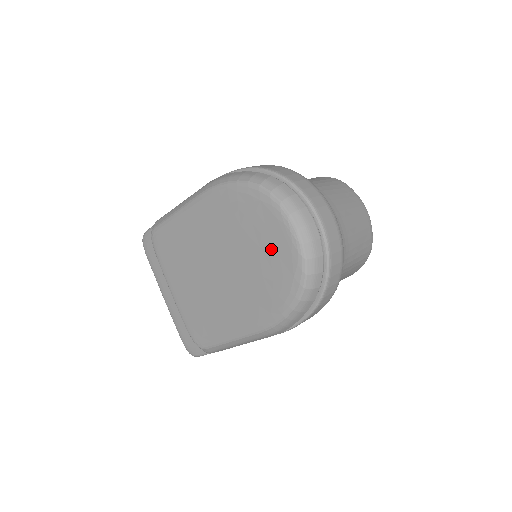
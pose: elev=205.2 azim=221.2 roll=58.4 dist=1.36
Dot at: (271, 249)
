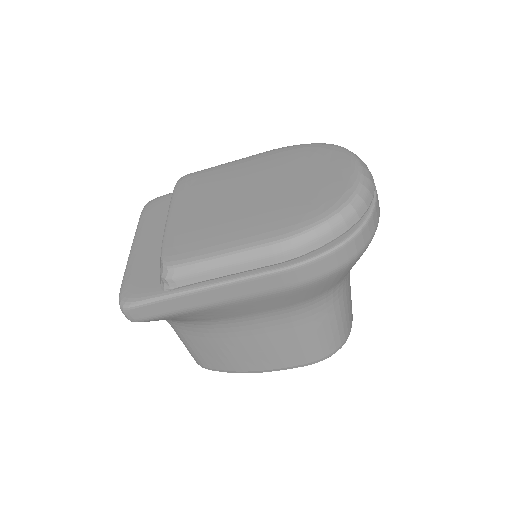
Dot at: (327, 177)
